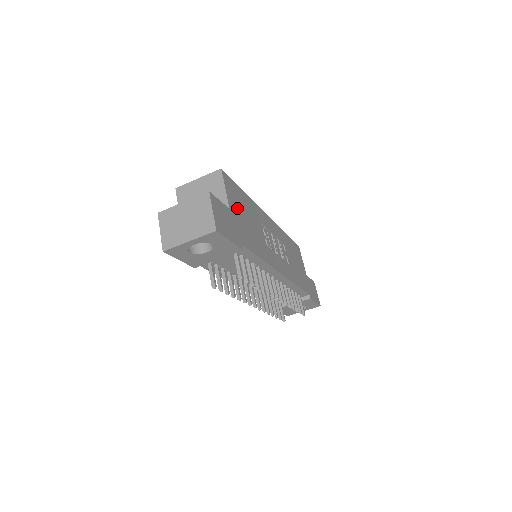
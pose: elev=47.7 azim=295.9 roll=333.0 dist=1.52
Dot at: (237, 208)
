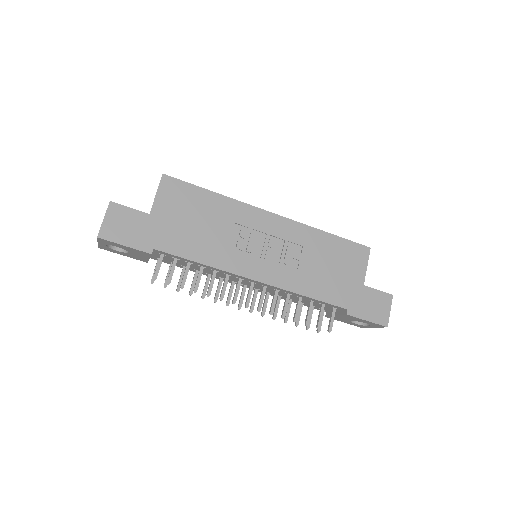
Dot at: (173, 212)
